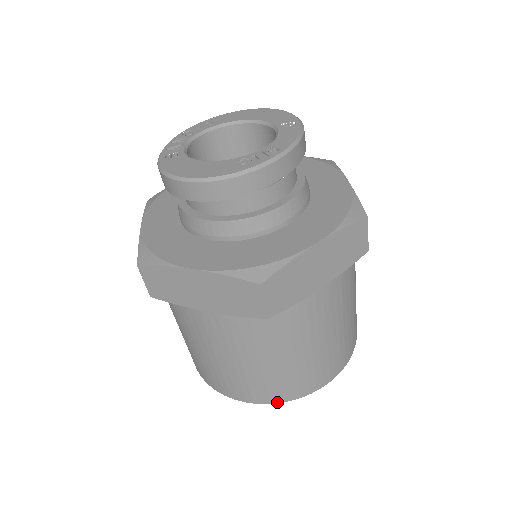
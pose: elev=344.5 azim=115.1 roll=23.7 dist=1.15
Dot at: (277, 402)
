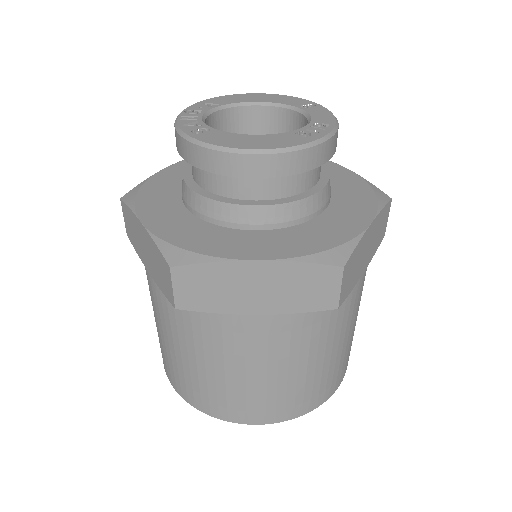
Dot at: (301, 415)
